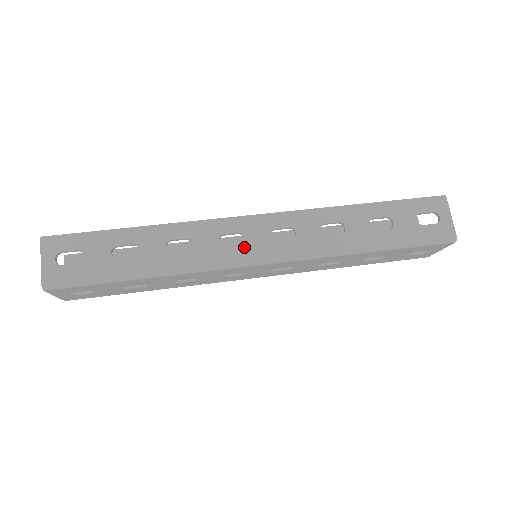
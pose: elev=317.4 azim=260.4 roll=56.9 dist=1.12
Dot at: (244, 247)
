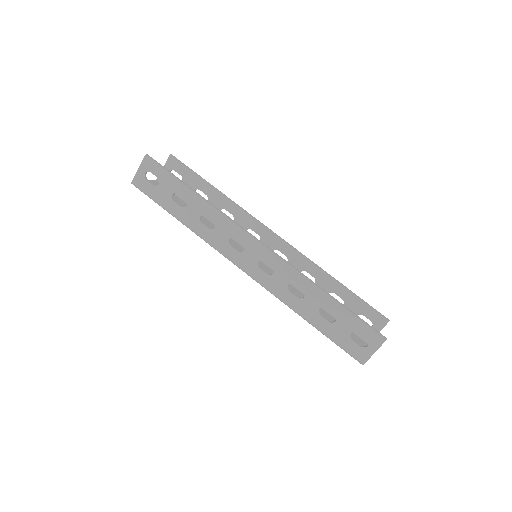
Dot at: (239, 254)
